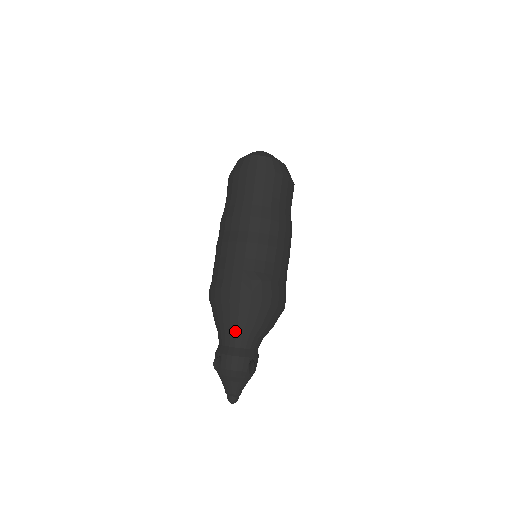
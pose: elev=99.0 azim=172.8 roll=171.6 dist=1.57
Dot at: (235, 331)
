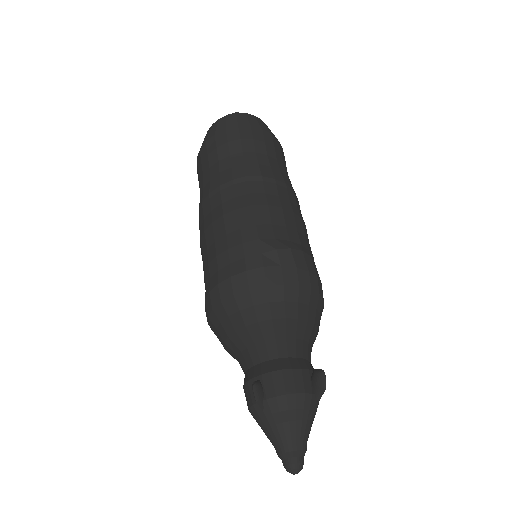
Dot at: (272, 333)
